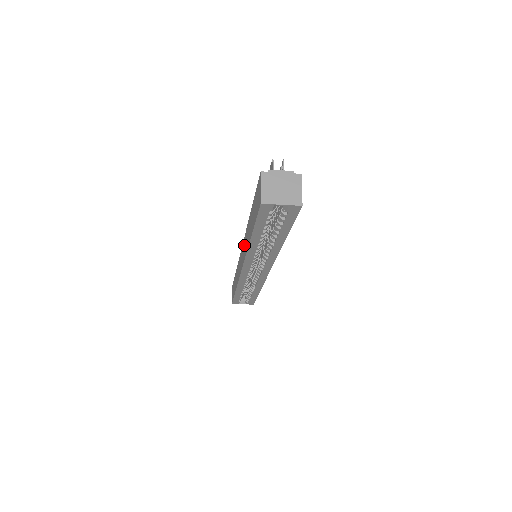
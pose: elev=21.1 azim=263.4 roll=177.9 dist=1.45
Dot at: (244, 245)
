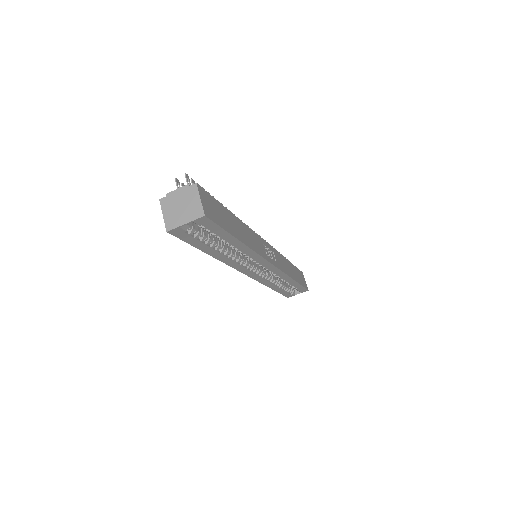
Dot at: occluded
